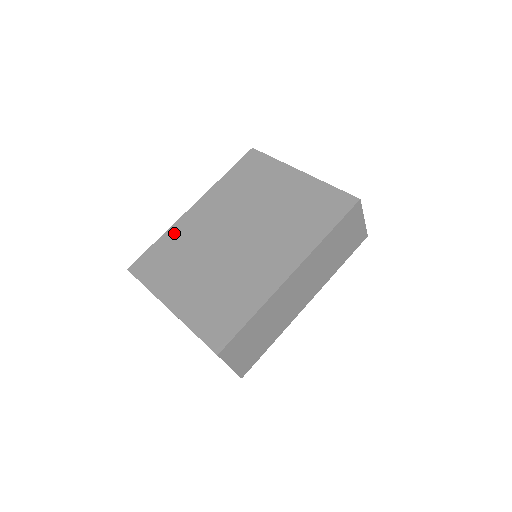
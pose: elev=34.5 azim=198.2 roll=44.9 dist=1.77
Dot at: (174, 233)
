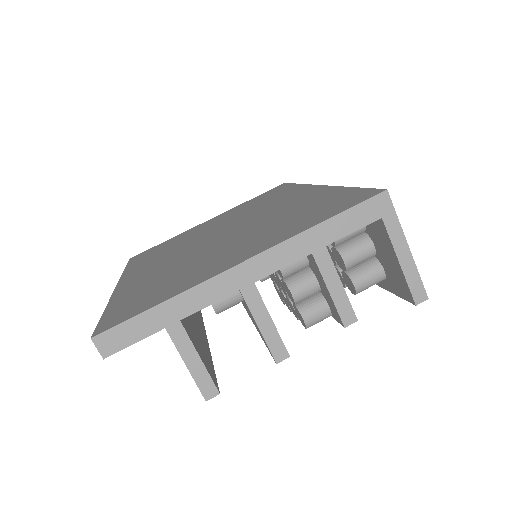
Dot at: (126, 292)
